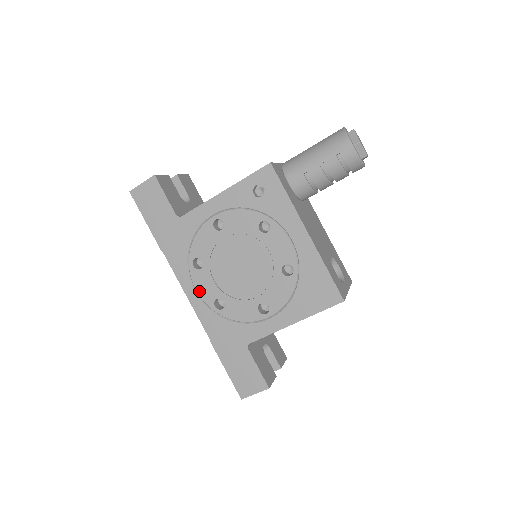
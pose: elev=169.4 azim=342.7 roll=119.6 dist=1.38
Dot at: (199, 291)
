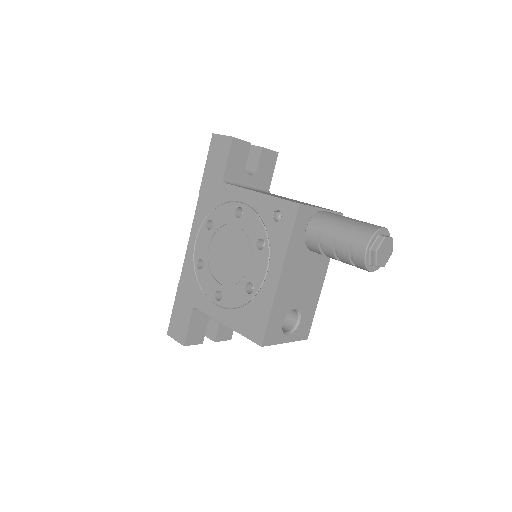
Dot at: (197, 243)
